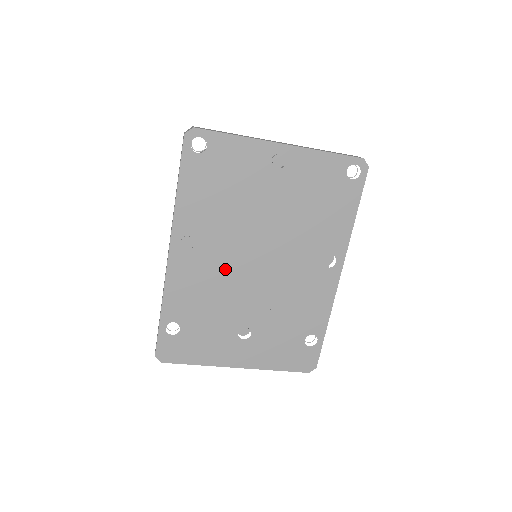
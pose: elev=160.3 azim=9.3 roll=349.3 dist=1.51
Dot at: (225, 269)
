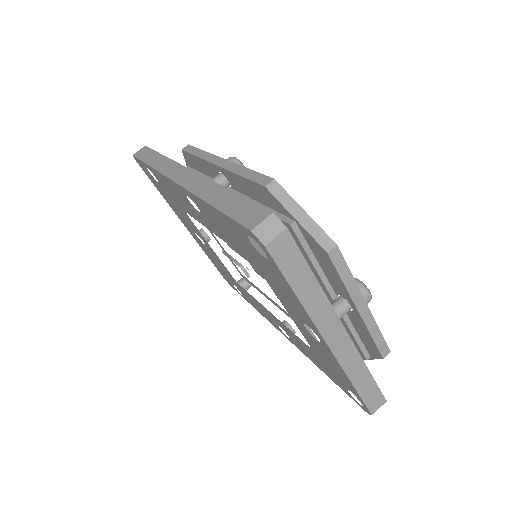
Dot at: occluded
